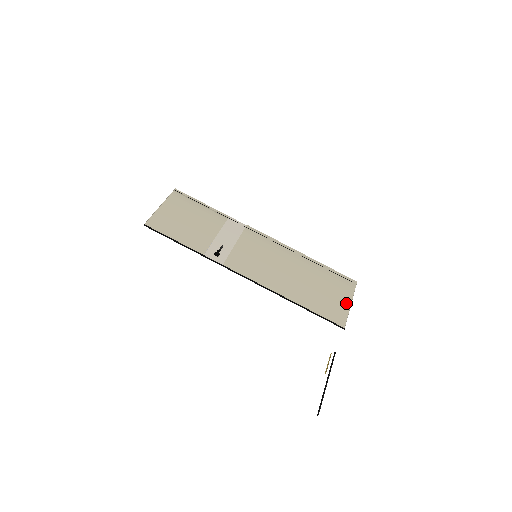
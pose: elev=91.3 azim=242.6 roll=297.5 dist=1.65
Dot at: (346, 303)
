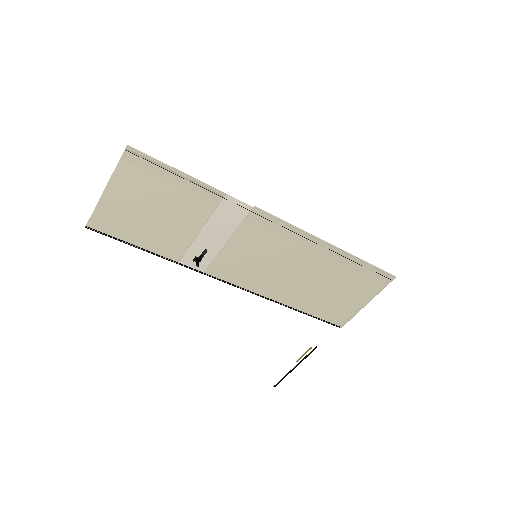
Dot at: (361, 302)
